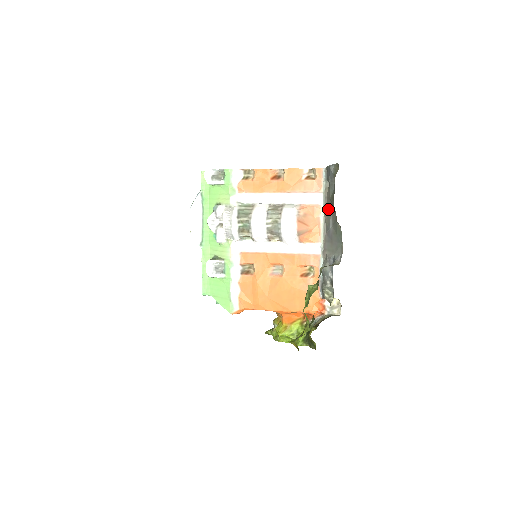
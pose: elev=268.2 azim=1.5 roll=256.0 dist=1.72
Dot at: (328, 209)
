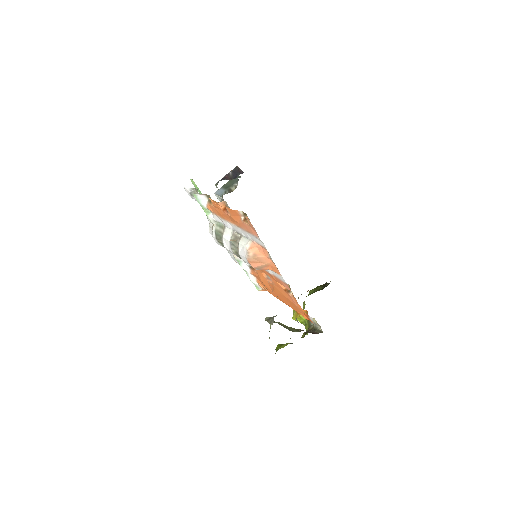
Dot at: occluded
